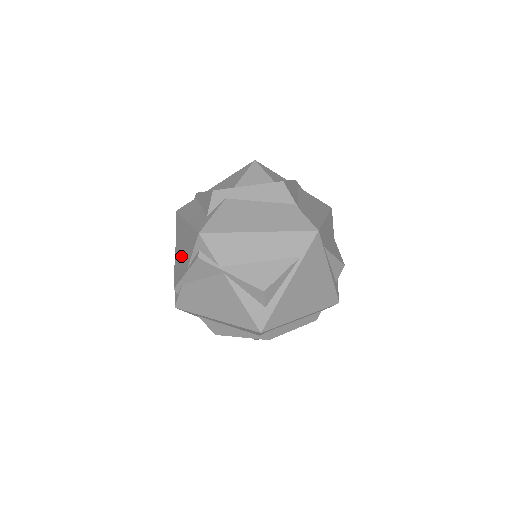
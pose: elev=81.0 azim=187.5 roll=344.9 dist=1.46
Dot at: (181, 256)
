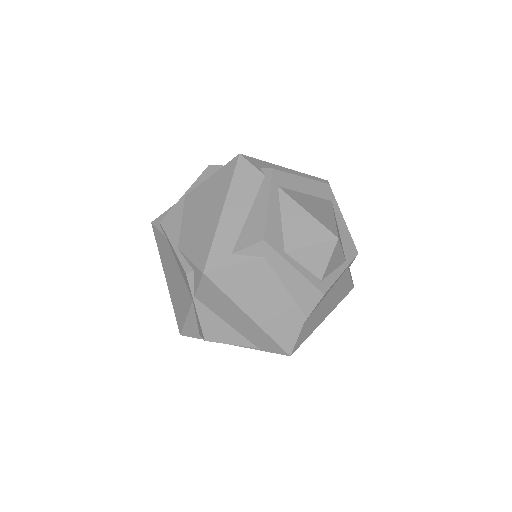
Dot at: (191, 215)
